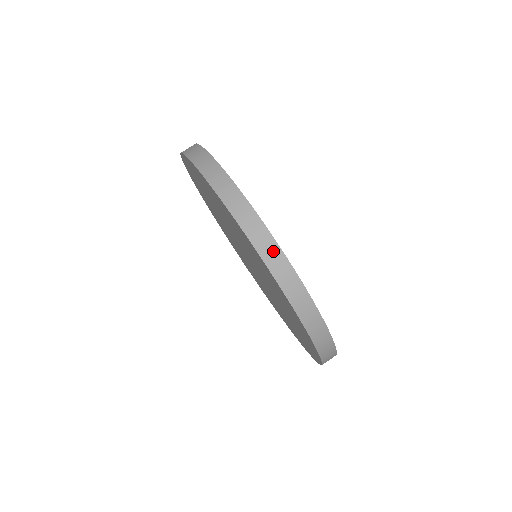
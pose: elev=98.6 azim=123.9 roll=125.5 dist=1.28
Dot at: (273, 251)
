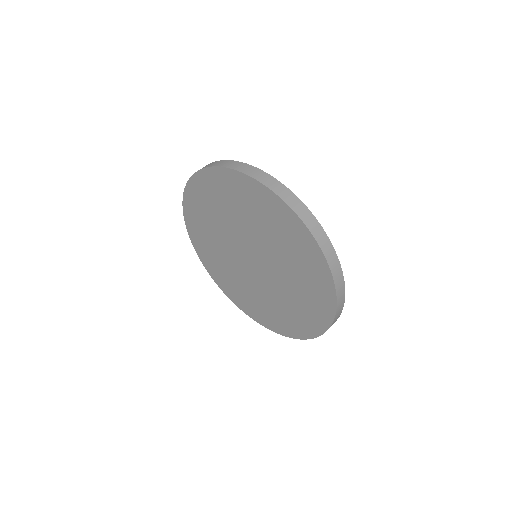
Dot at: (300, 206)
